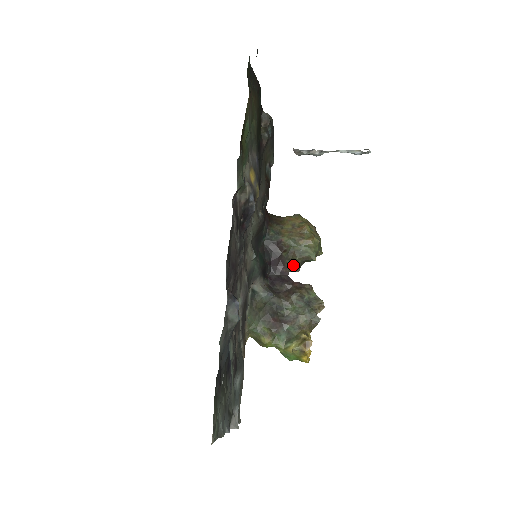
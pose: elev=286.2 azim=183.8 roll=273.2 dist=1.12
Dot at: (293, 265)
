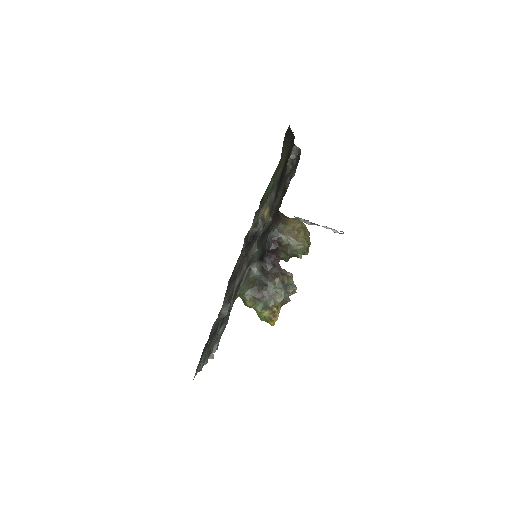
Dot at: (284, 256)
